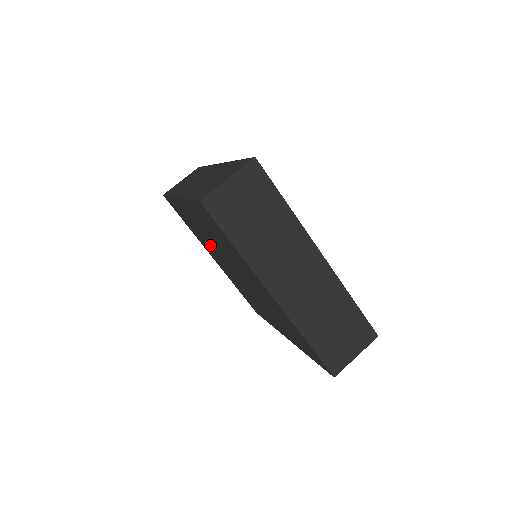
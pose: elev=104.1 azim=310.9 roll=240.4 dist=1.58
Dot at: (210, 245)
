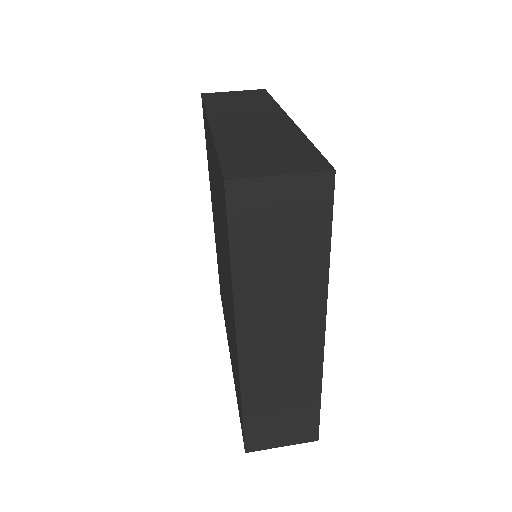
Dot at: occluded
